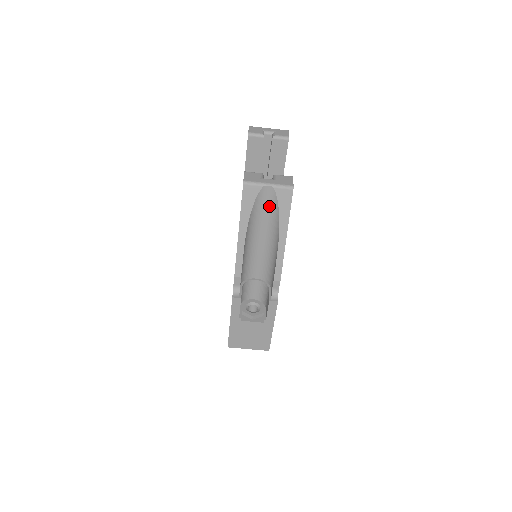
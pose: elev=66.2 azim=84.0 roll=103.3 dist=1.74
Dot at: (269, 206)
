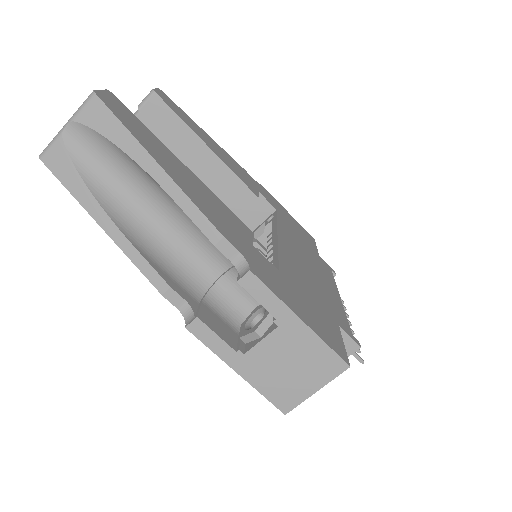
Dot at: (102, 152)
